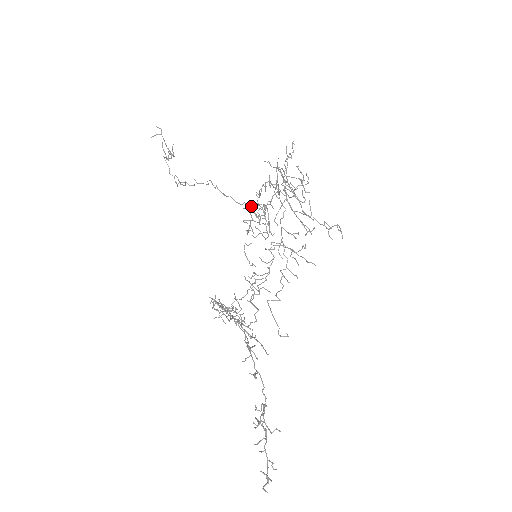
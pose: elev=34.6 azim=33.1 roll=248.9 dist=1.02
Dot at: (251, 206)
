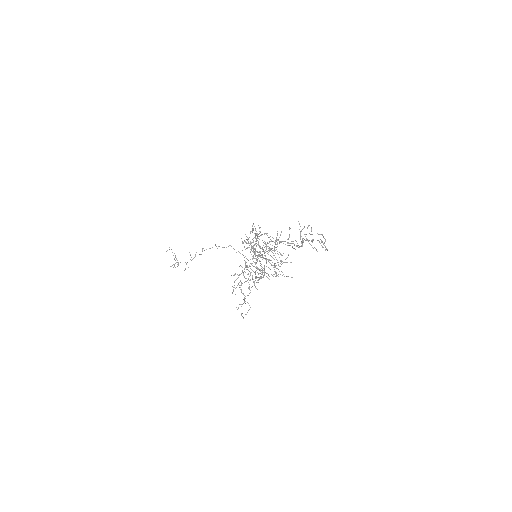
Dot at: (246, 236)
